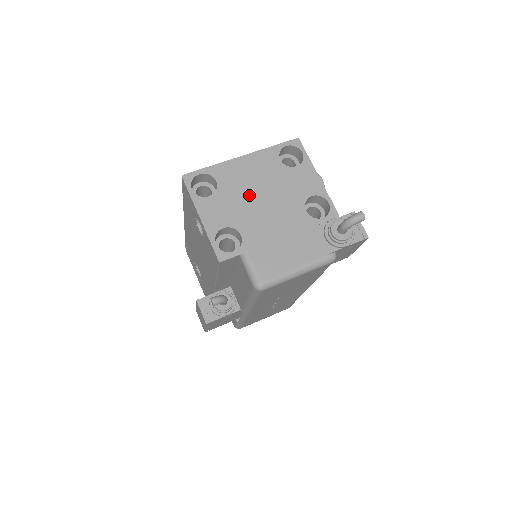
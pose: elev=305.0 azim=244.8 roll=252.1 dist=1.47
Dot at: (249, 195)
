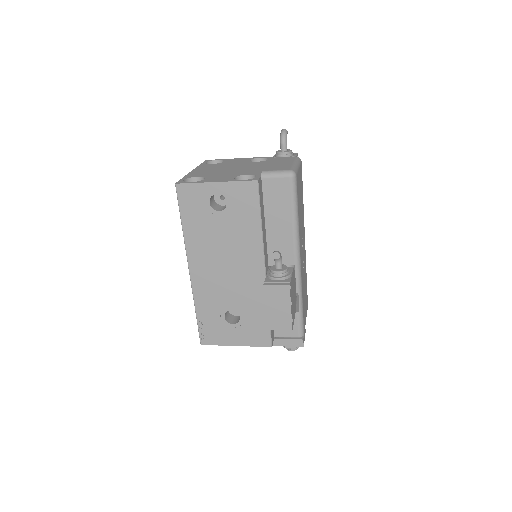
Dot at: (222, 171)
